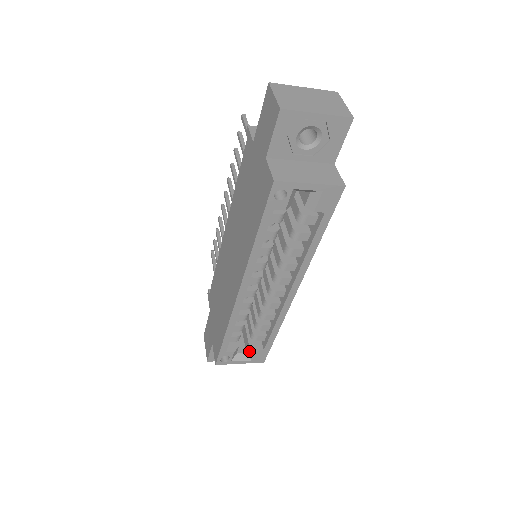
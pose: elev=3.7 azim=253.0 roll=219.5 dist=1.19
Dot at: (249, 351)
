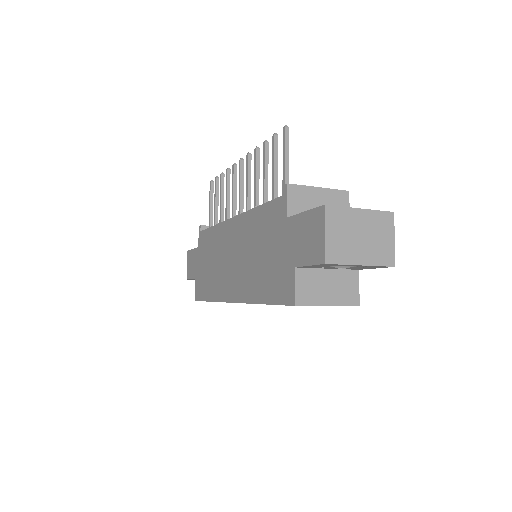
Dot at: occluded
